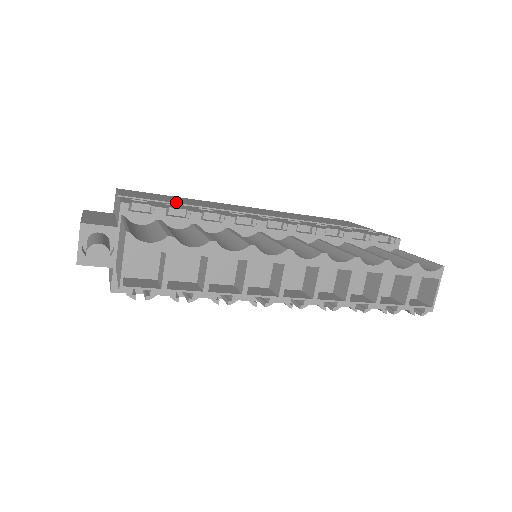
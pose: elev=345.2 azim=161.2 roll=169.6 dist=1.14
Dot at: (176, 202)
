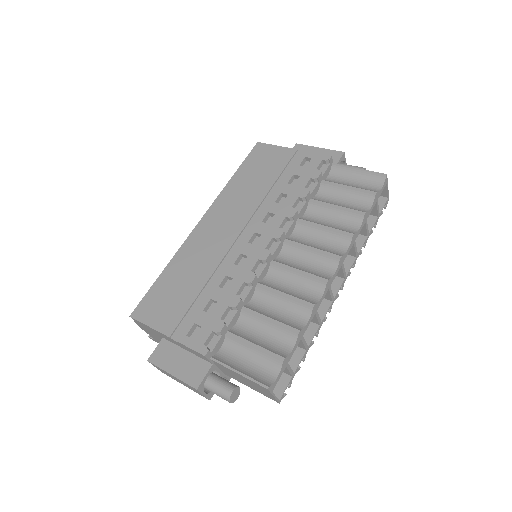
Dot at: (194, 293)
